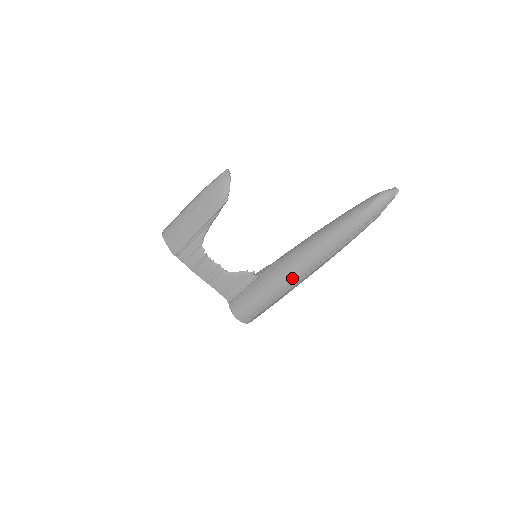
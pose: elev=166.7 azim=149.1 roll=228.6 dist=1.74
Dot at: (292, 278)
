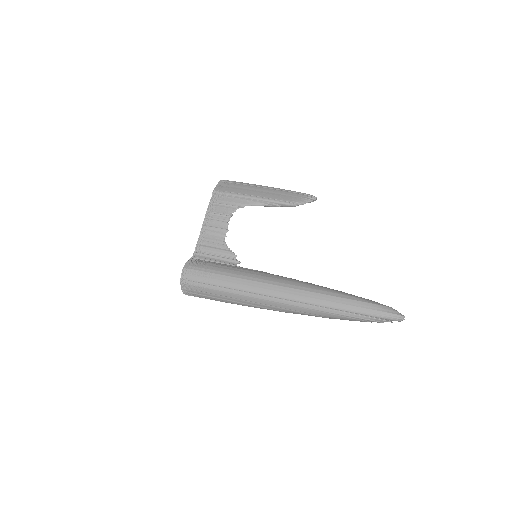
Dot at: (264, 288)
